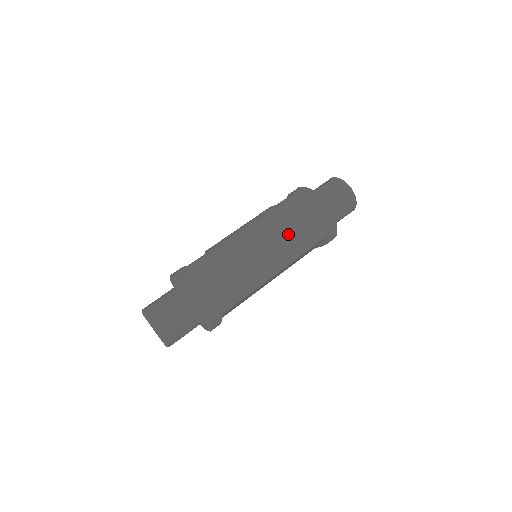
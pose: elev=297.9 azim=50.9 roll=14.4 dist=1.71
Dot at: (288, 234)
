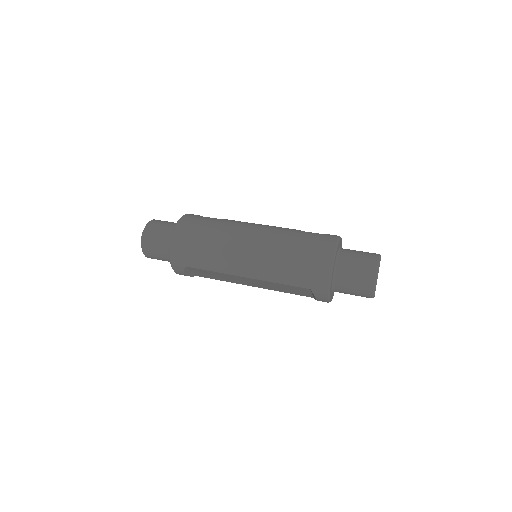
Dot at: (276, 255)
